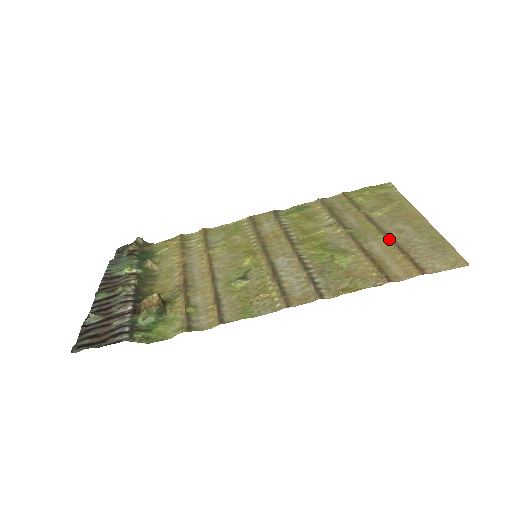
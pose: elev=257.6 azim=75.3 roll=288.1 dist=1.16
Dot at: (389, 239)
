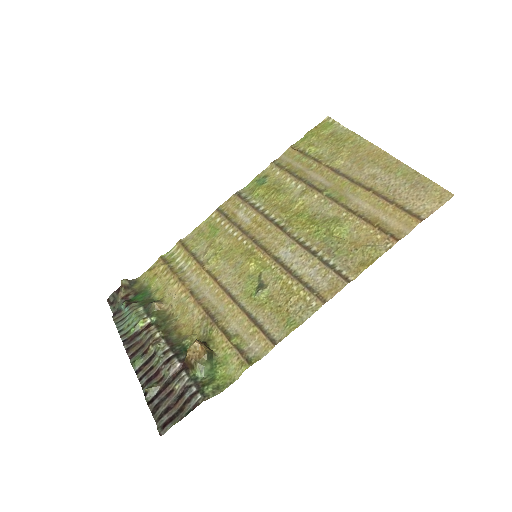
Dot at: (369, 191)
